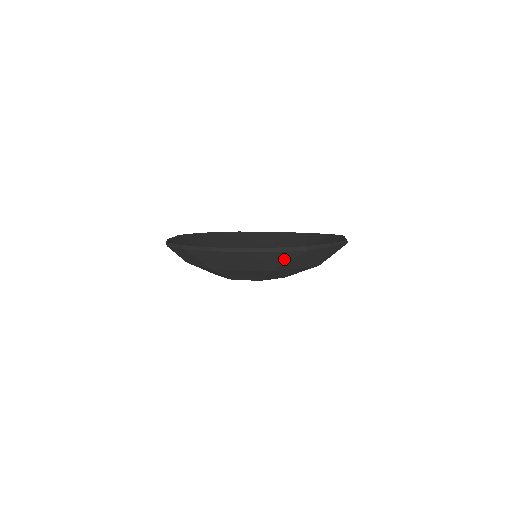
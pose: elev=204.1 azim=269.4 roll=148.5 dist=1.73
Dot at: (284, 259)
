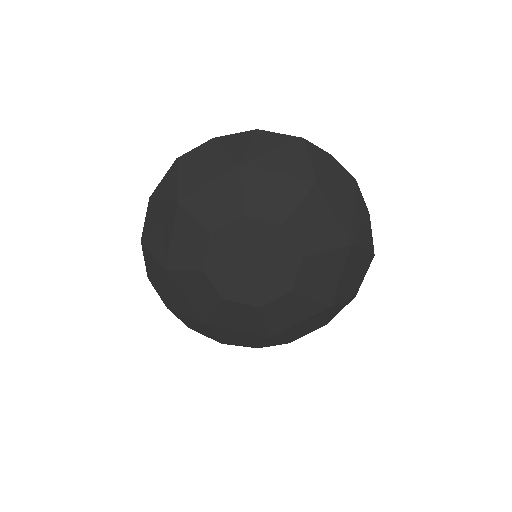
Dot at: (333, 173)
